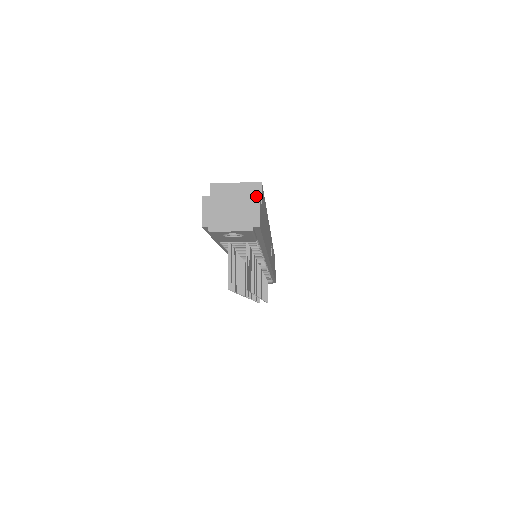
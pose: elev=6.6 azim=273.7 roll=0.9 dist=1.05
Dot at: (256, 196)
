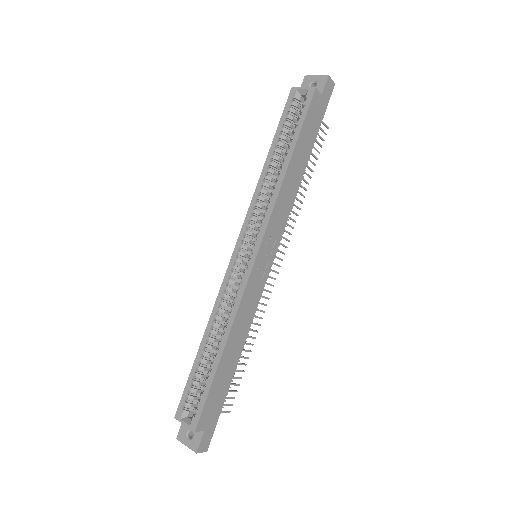
Dot at: occluded
